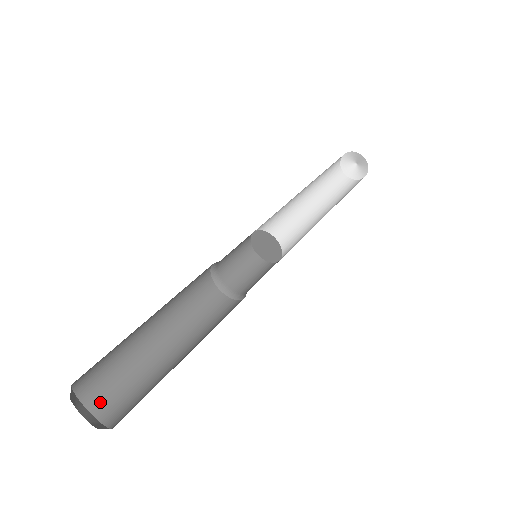
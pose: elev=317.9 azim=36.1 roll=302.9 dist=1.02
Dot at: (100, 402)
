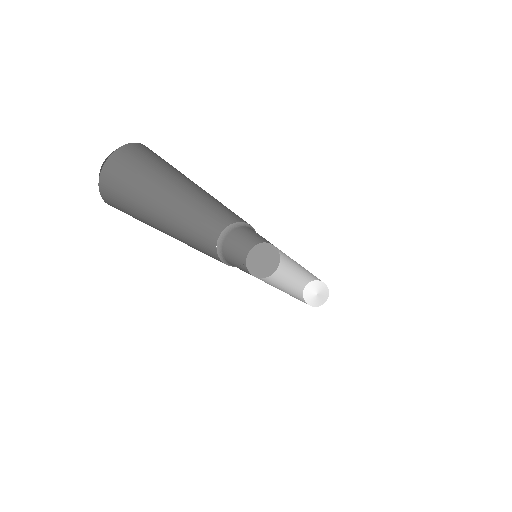
Dot at: occluded
